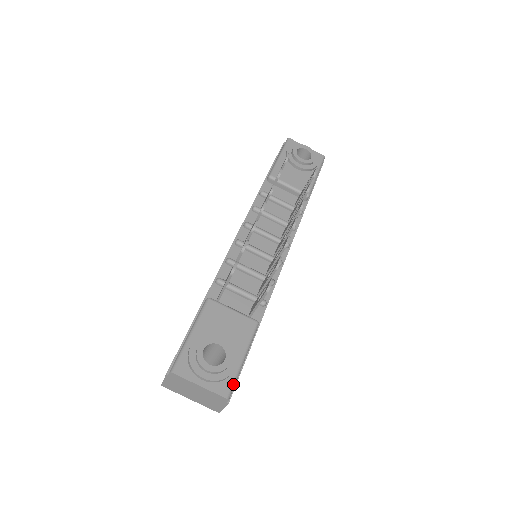
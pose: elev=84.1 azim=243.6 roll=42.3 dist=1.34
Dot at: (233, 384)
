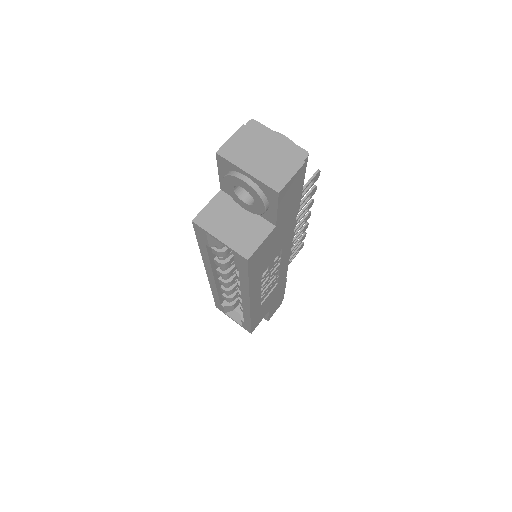
Dot at: (306, 163)
